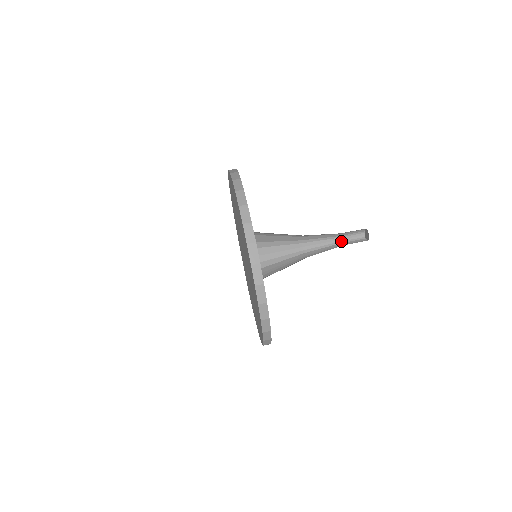
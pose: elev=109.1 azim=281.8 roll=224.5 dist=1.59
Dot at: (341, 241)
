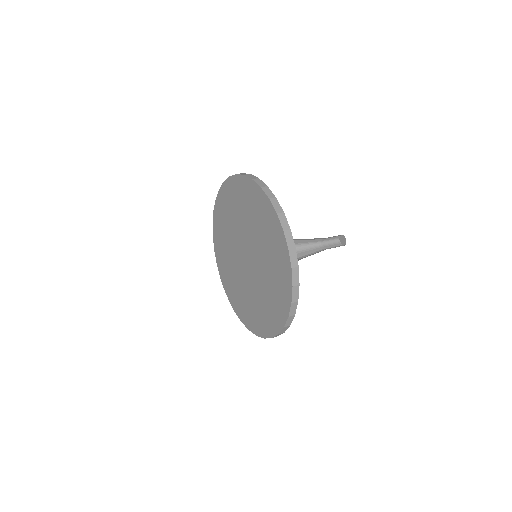
Dot at: occluded
